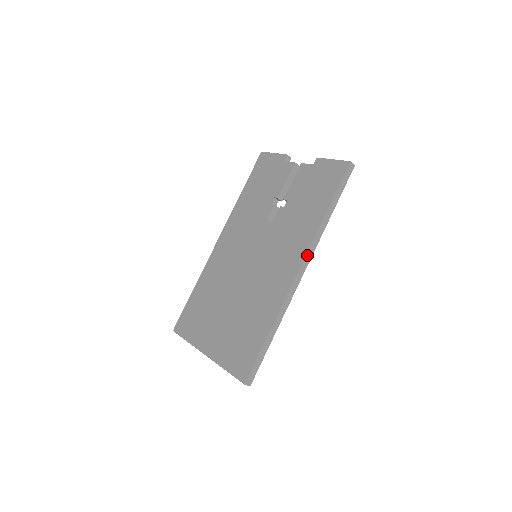
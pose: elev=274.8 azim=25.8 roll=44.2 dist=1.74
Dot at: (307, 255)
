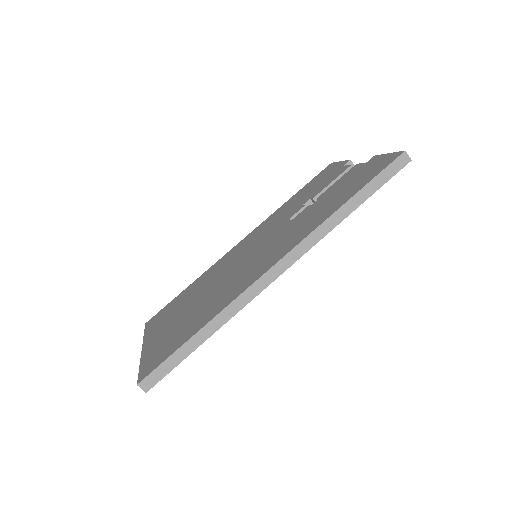
Dot at: (295, 250)
